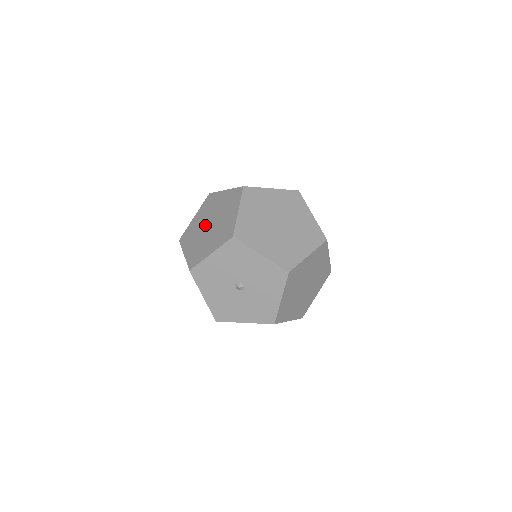
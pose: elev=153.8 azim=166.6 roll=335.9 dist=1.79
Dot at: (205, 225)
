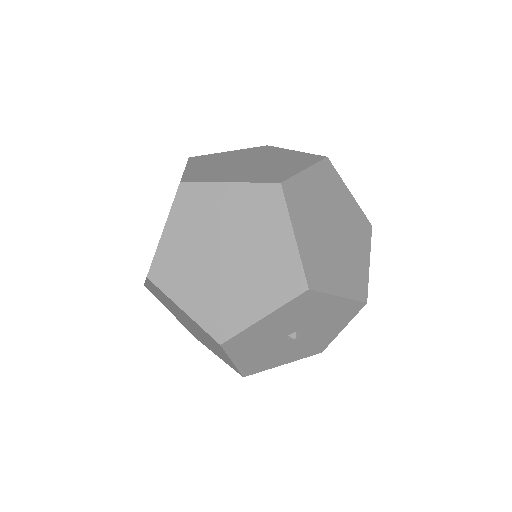
Dot at: occluded
